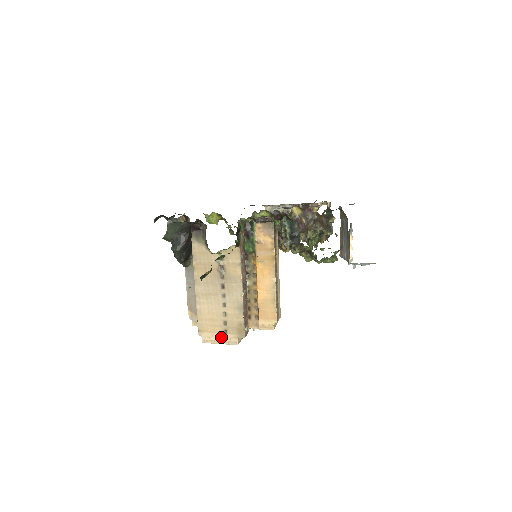
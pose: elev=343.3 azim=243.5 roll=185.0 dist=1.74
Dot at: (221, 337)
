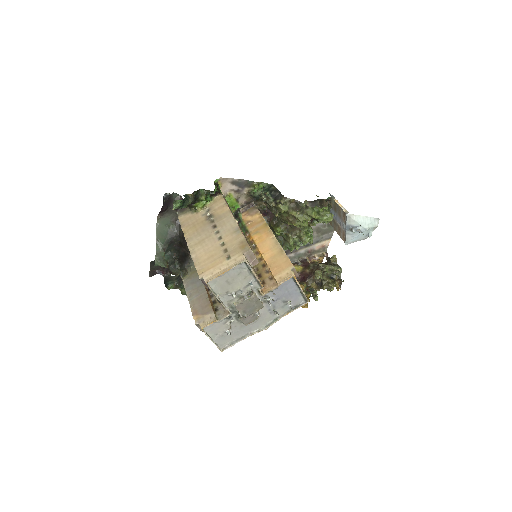
Dot at: (225, 265)
